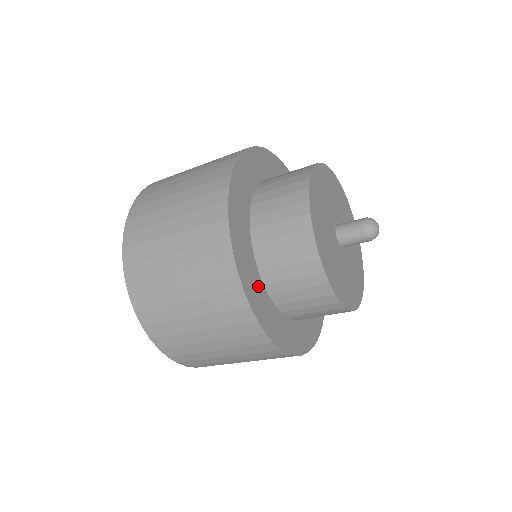
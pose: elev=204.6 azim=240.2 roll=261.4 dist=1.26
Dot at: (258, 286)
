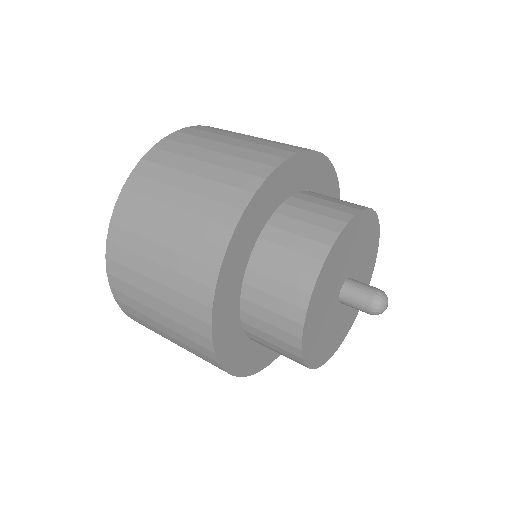
Dot at: (259, 350)
